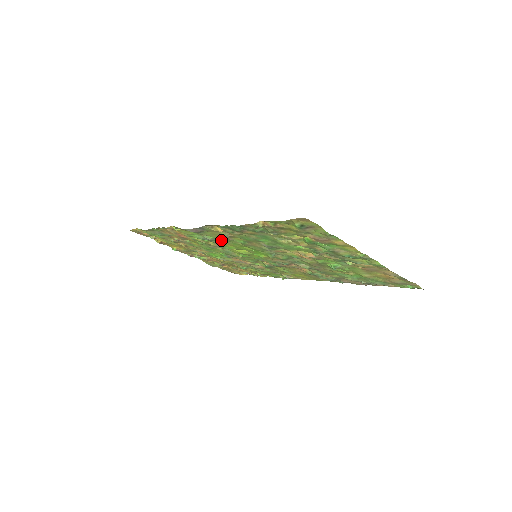
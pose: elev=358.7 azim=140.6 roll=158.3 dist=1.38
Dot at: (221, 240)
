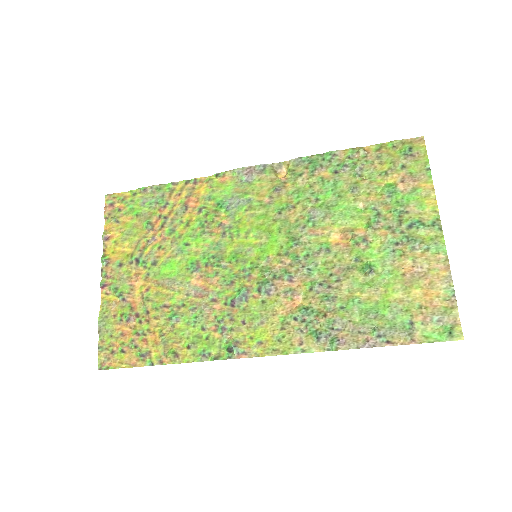
Dot at: (248, 208)
